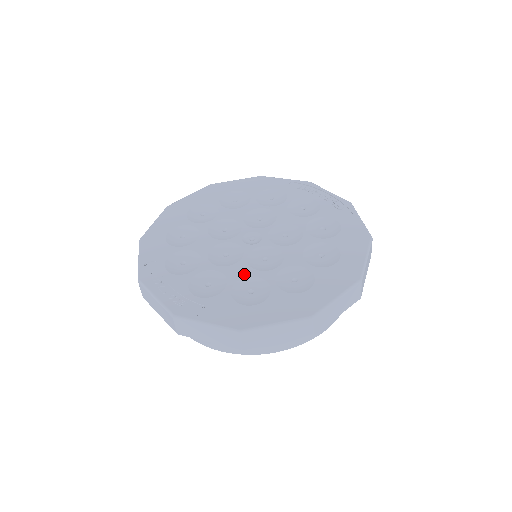
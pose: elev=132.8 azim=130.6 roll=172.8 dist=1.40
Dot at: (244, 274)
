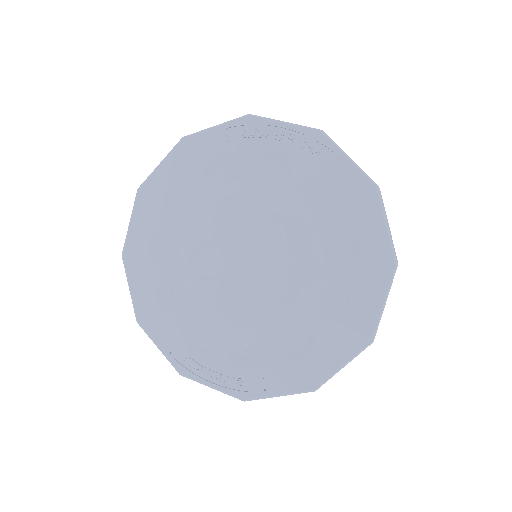
Dot at: (272, 319)
